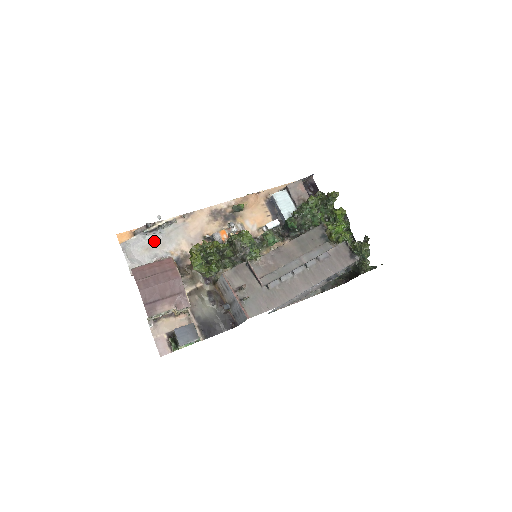
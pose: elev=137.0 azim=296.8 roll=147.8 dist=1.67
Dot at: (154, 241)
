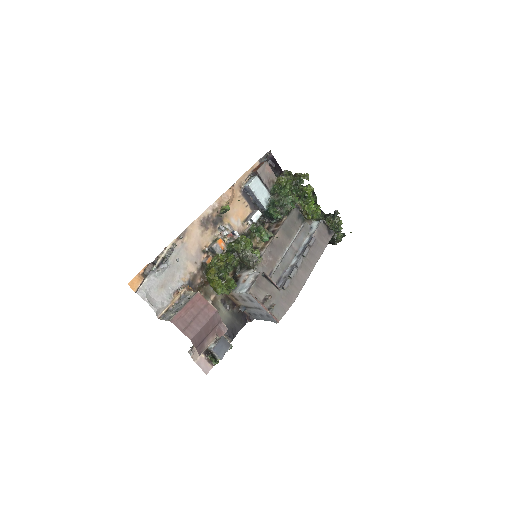
Dot at: (165, 275)
